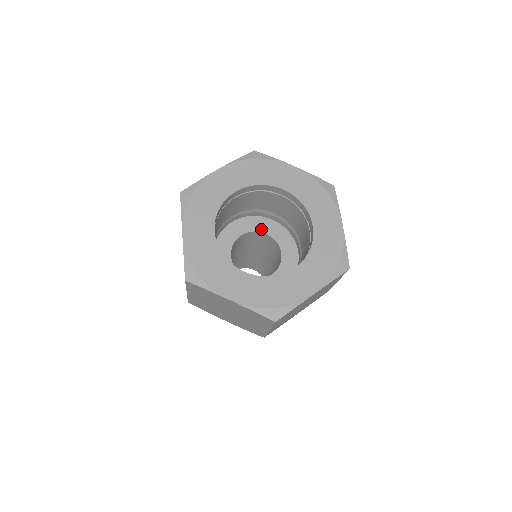
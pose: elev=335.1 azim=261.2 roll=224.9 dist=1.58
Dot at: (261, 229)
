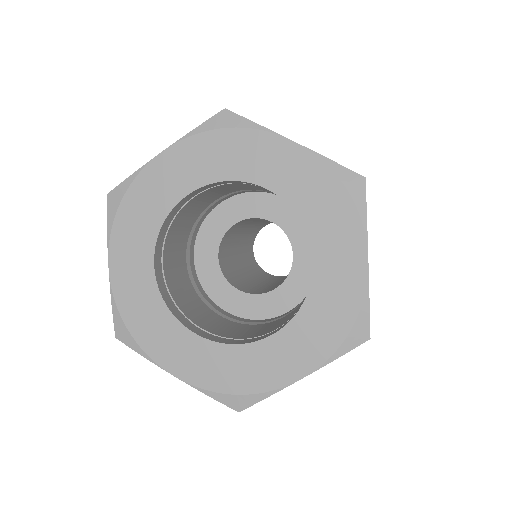
Dot at: (265, 214)
